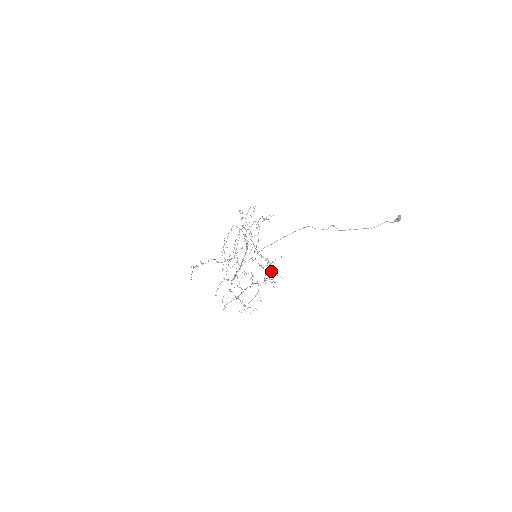
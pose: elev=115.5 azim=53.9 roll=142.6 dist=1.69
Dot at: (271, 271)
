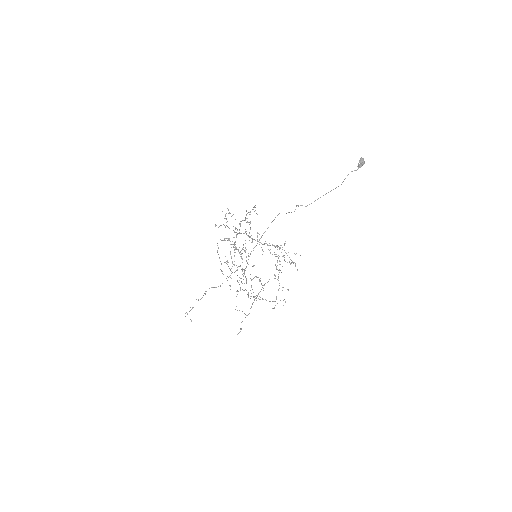
Dot at: (283, 256)
